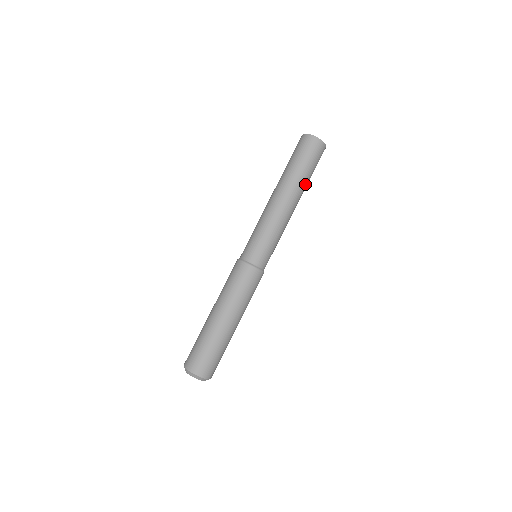
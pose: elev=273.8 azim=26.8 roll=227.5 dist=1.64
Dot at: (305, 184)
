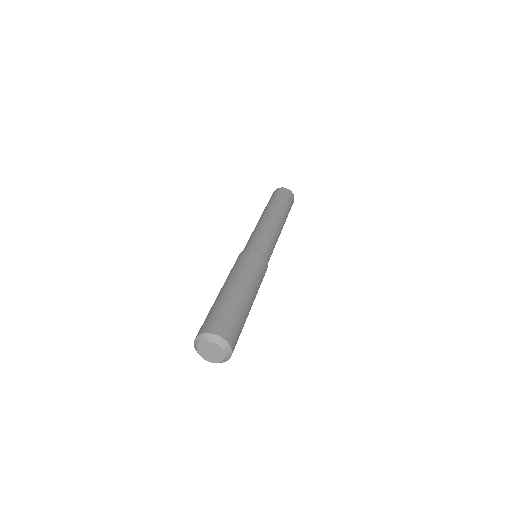
Dot at: (281, 207)
